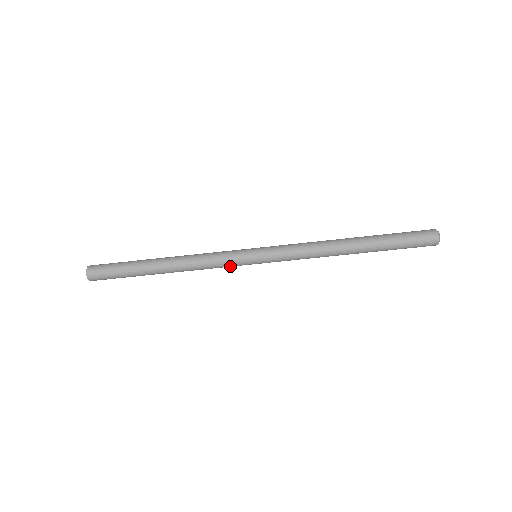
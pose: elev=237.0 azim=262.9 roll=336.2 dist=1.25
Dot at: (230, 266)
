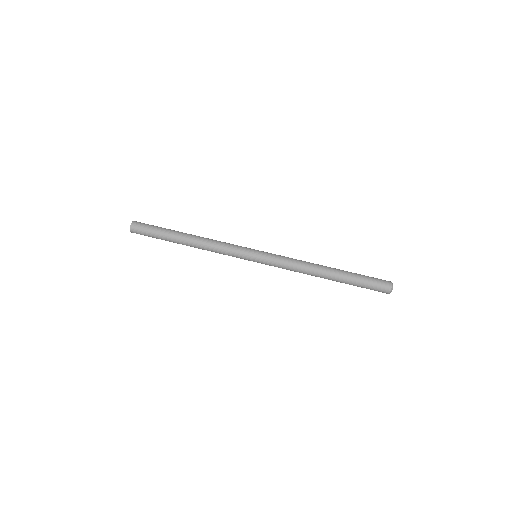
Dot at: (235, 256)
